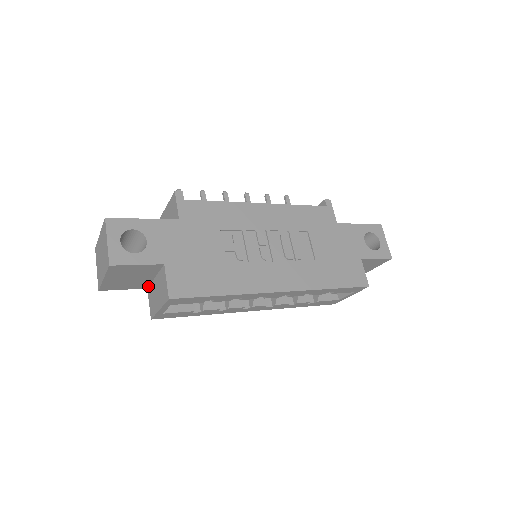
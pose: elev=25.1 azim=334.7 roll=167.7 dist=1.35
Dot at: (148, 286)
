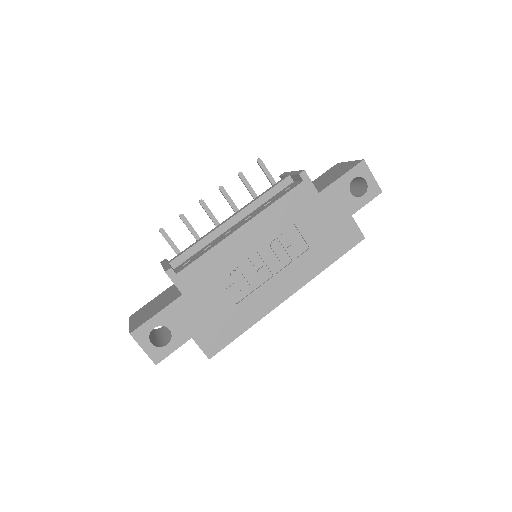
Dot at: occluded
